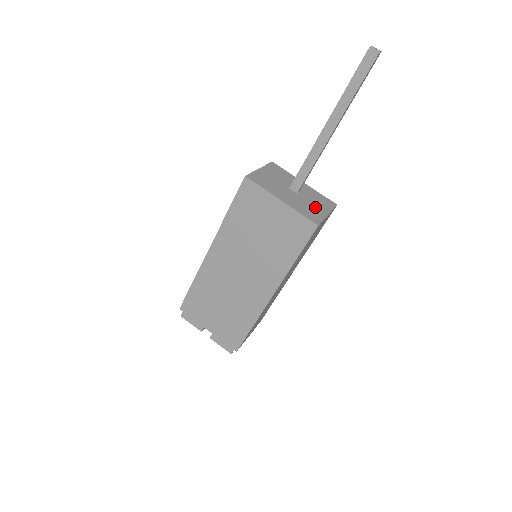
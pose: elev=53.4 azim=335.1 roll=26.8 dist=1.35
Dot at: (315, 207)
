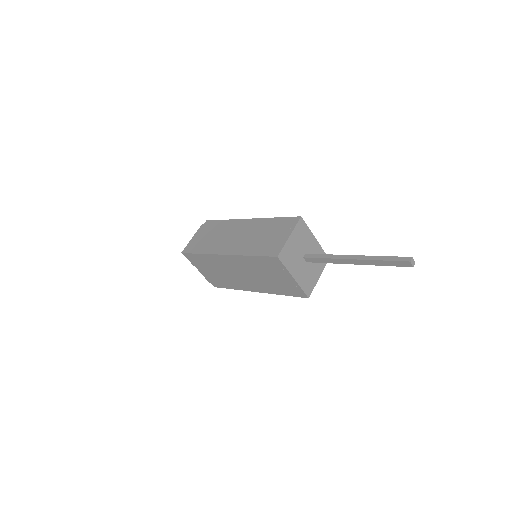
Dot at: (313, 273)
